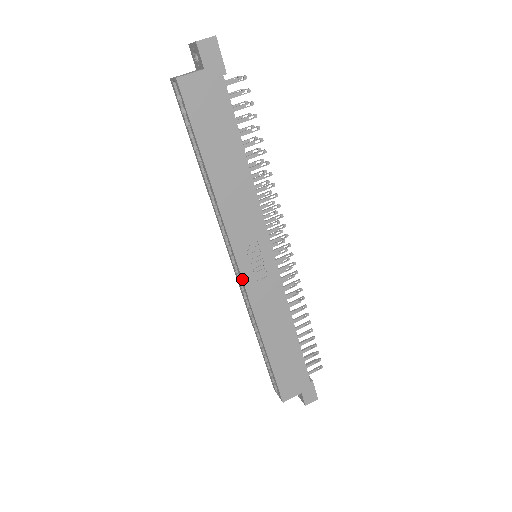
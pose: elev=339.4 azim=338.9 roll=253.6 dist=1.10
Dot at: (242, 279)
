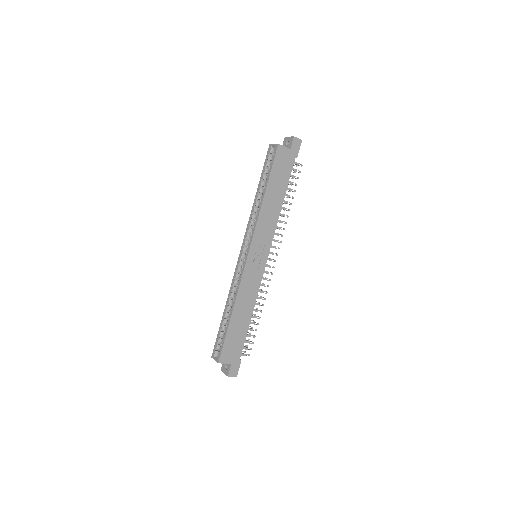
Dot at: (246, 261)
